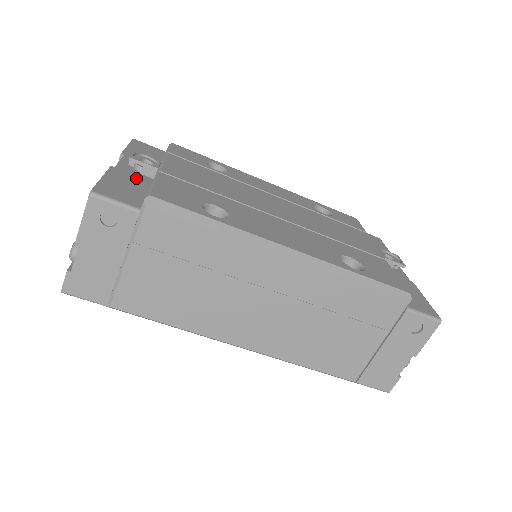
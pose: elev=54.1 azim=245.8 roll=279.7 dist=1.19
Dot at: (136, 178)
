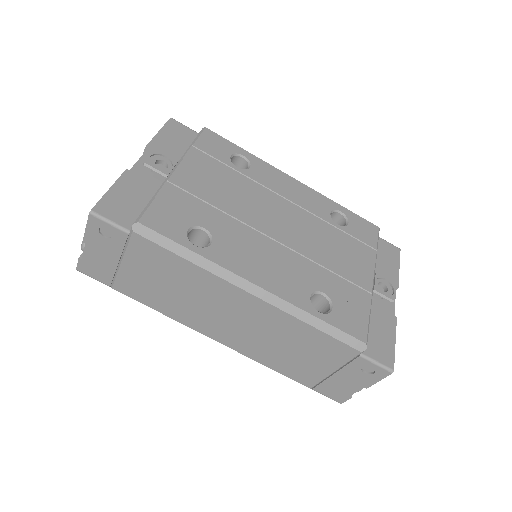
Dot at: (145, 184)
